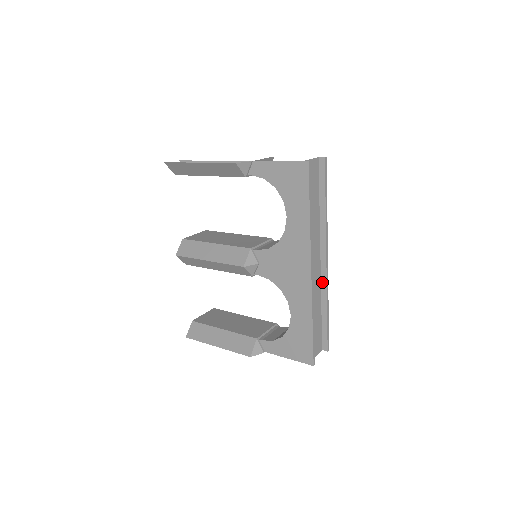
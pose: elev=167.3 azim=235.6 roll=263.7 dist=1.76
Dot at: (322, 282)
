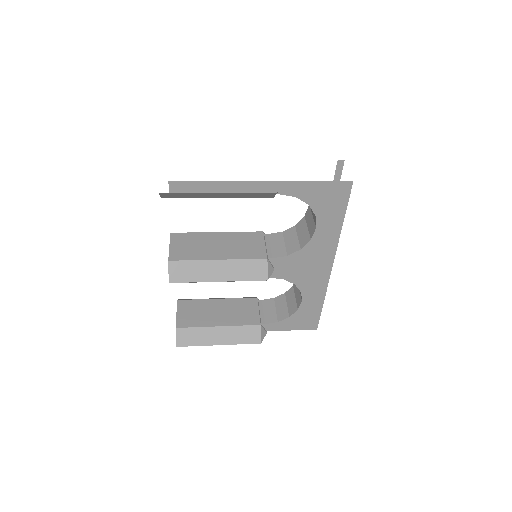
Dot at: occluded
